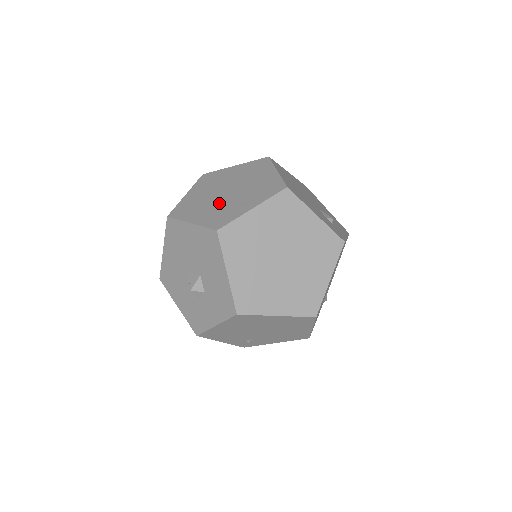
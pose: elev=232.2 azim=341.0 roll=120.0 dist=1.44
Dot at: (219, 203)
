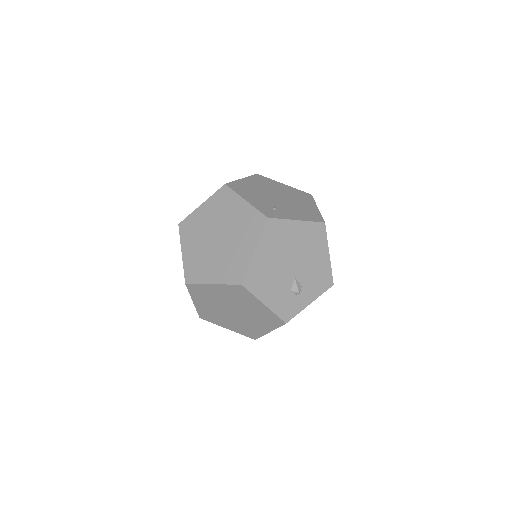
Dot at: (205, 249)
